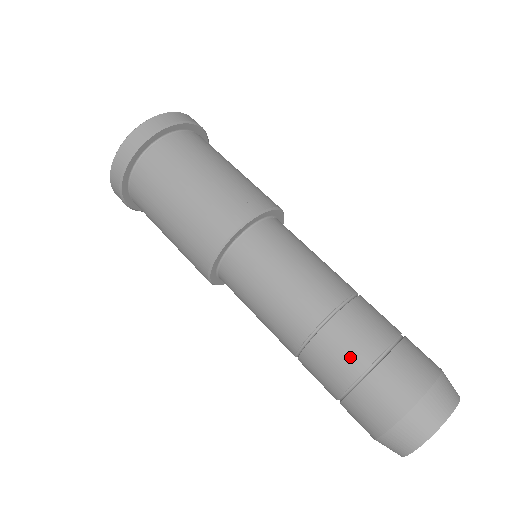
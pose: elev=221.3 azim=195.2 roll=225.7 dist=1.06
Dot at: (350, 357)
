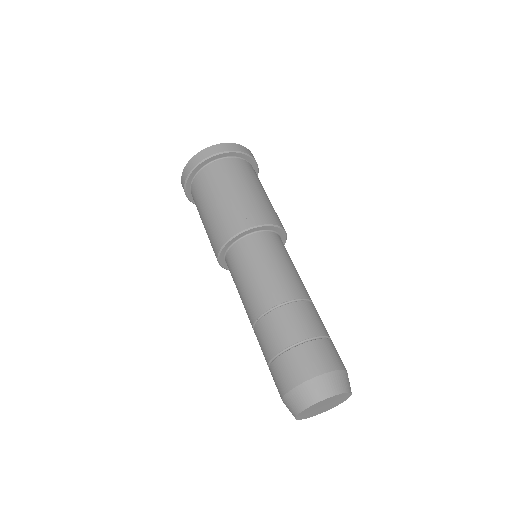
Dot at: (283, 335)
